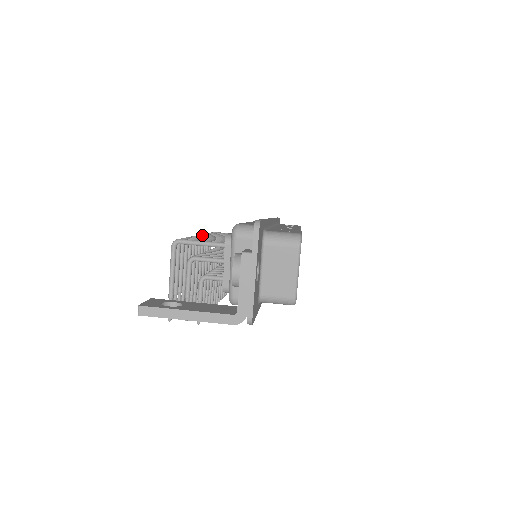
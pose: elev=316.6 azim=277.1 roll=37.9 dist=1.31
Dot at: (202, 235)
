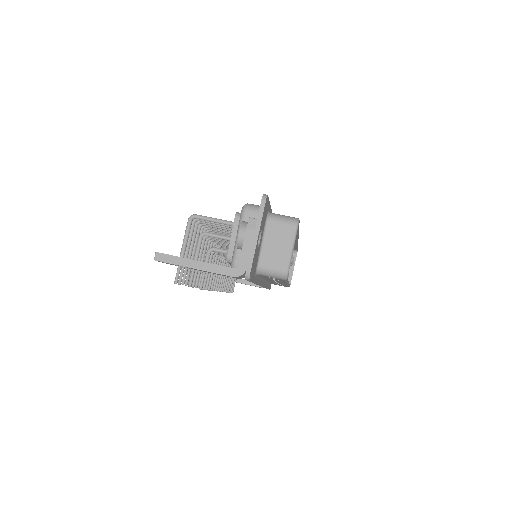
Dot at: occluded
